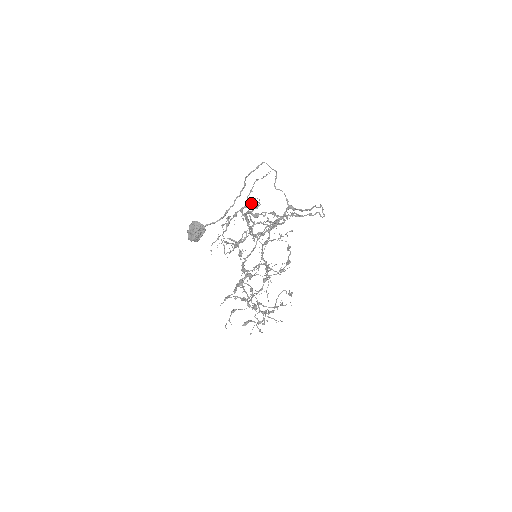
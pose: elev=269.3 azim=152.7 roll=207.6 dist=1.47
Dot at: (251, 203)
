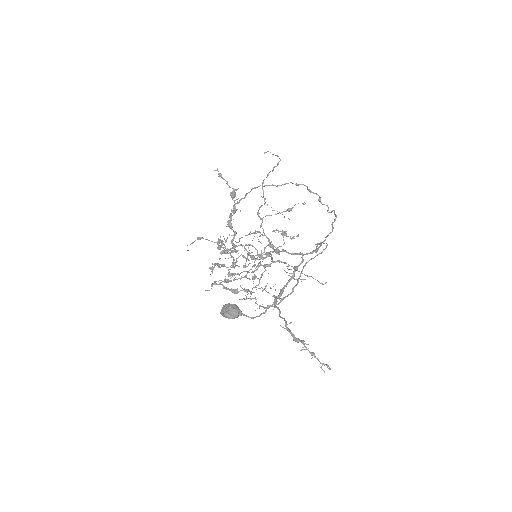
Dot at: (287, 266)
